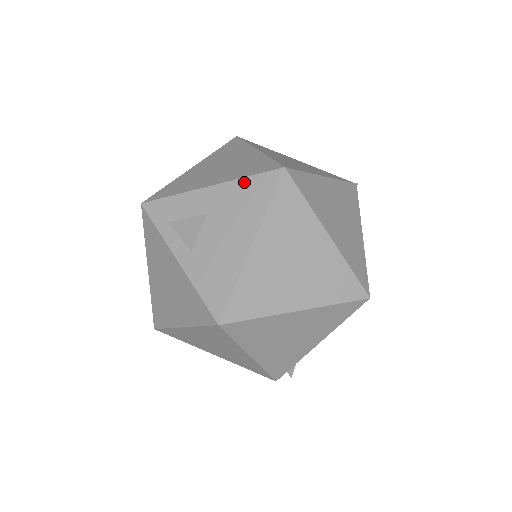
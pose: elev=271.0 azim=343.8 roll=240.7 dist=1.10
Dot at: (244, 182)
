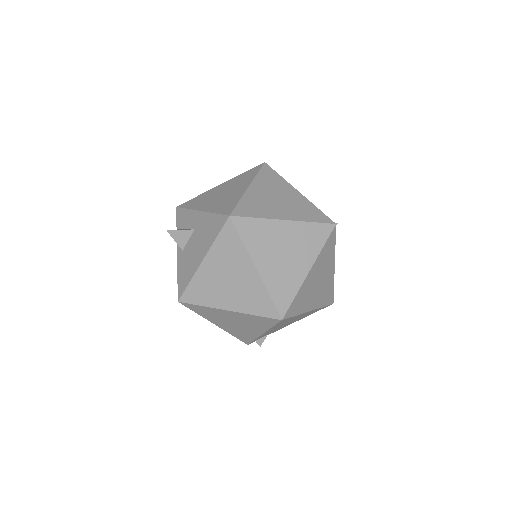
Dot at: (212, 216)
